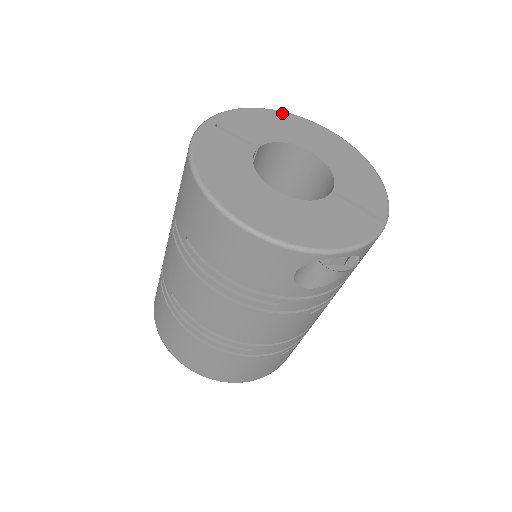
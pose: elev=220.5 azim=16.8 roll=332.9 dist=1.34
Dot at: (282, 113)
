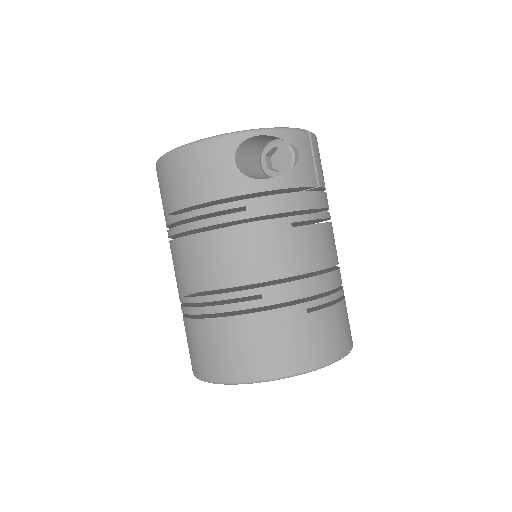
Dot at: occluded
